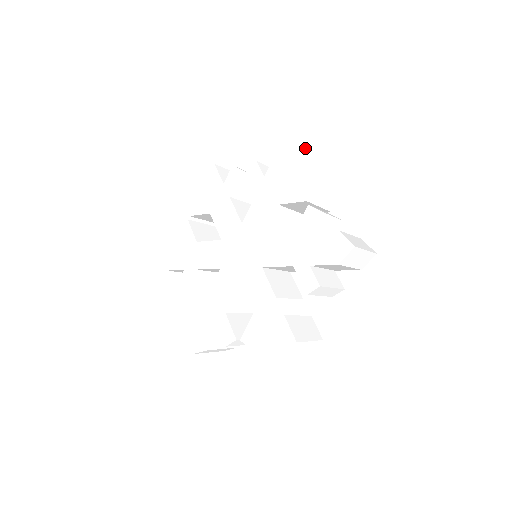
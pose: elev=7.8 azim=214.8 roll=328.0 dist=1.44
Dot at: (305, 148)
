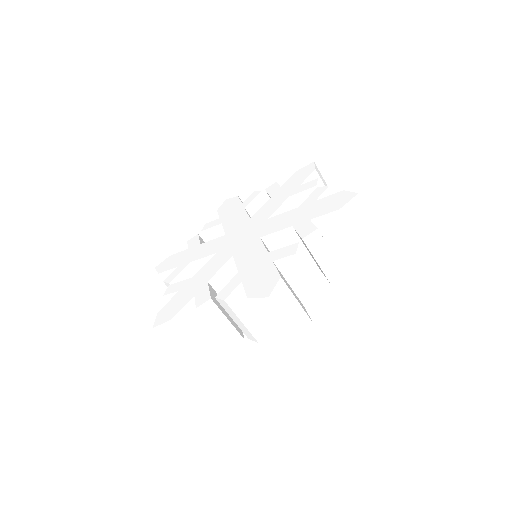
Dot at: (322, 177)
